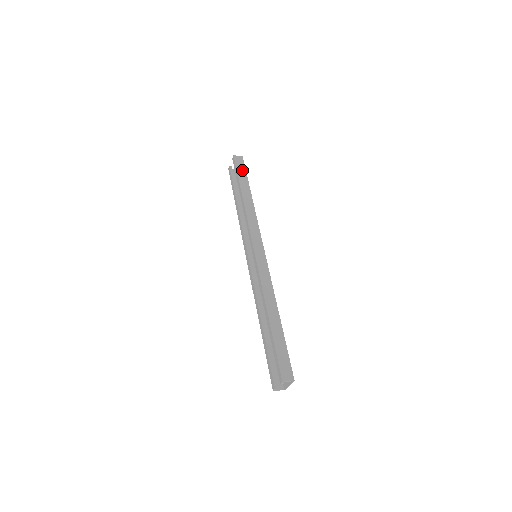
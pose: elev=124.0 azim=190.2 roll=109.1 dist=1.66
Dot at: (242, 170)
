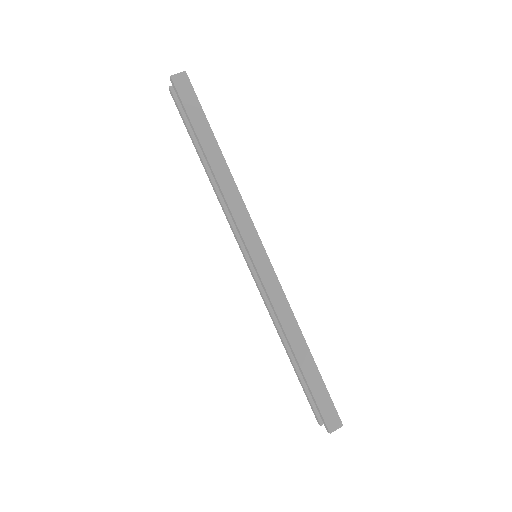
Dot at: (193, 105)
